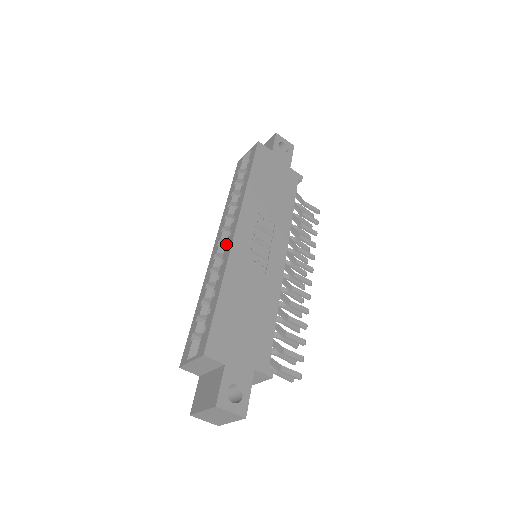
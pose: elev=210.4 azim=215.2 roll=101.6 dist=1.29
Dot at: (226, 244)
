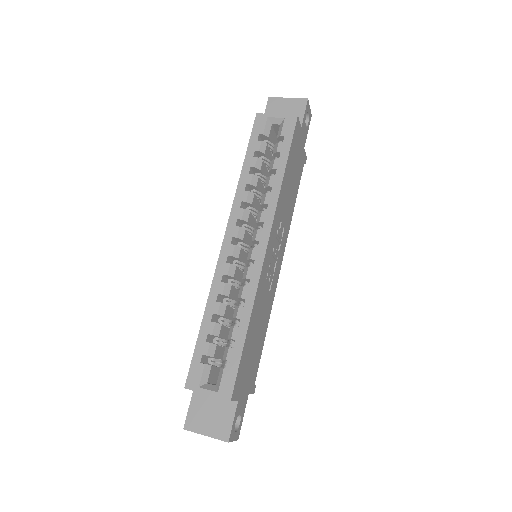
Dot at: (251, 258)
